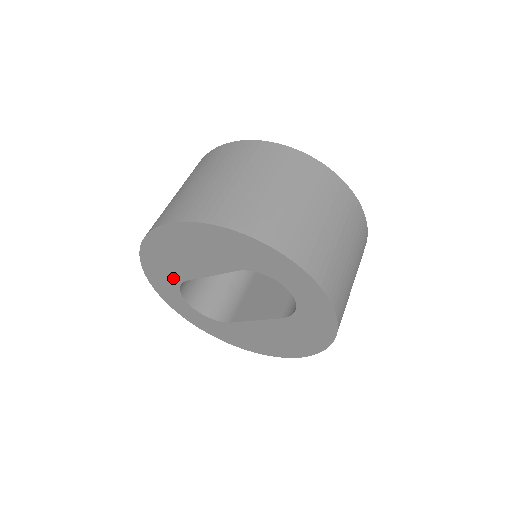
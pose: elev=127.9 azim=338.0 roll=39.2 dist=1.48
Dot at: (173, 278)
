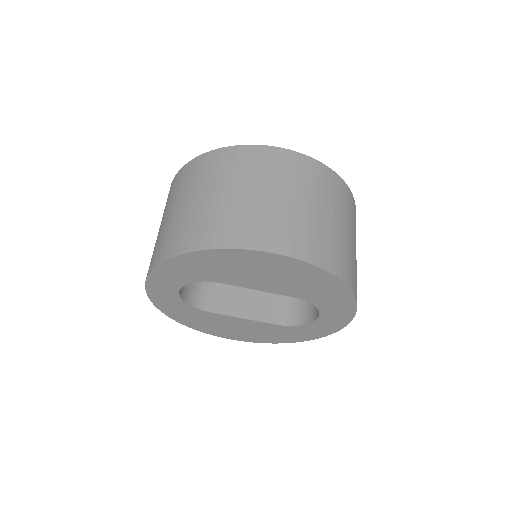
Dot at: (203, 276)
